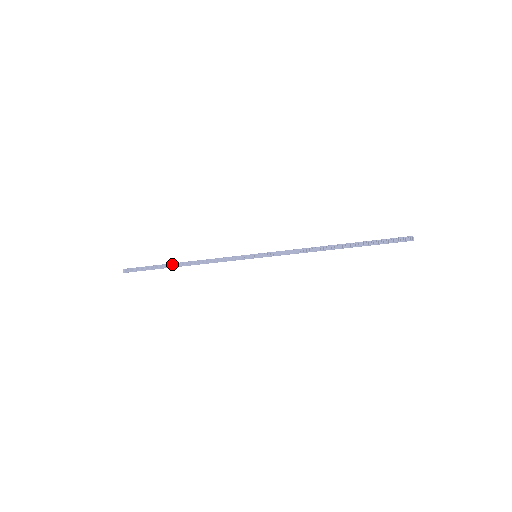
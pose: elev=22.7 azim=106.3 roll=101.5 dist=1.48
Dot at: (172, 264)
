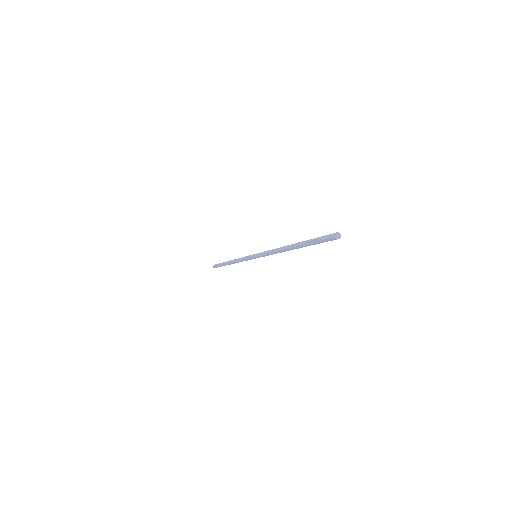
Dot at: (227, 261)
